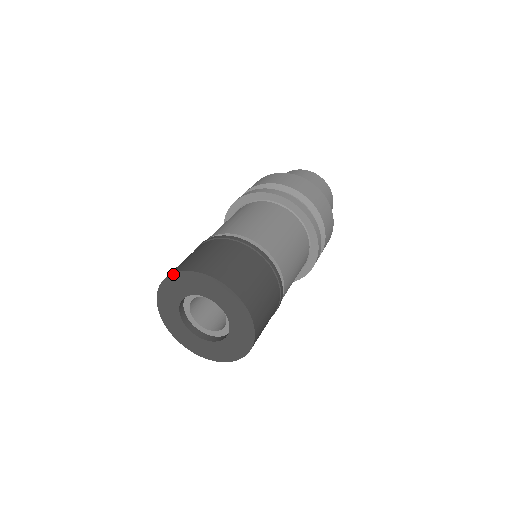
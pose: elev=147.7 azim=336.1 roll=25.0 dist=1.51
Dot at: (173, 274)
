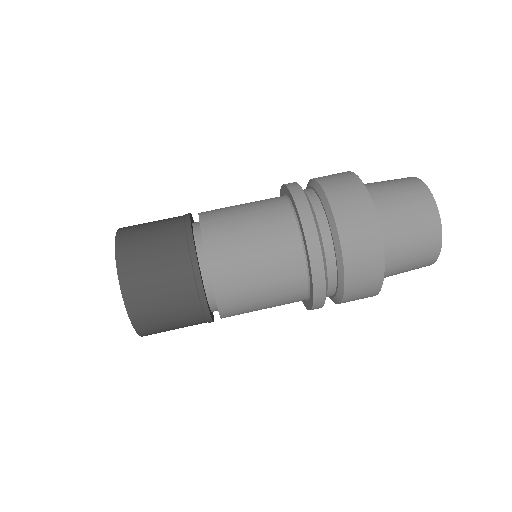
Dot at: (120, 285)
